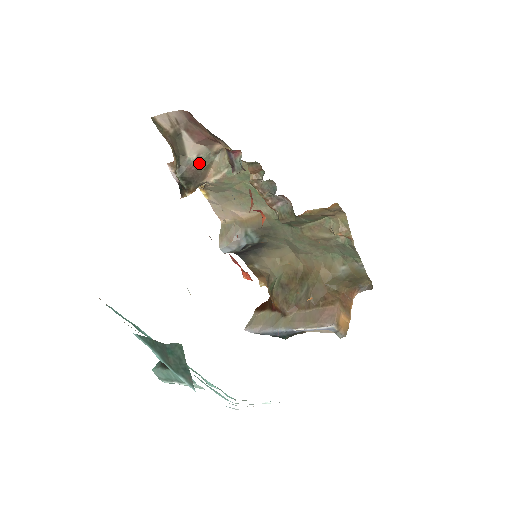
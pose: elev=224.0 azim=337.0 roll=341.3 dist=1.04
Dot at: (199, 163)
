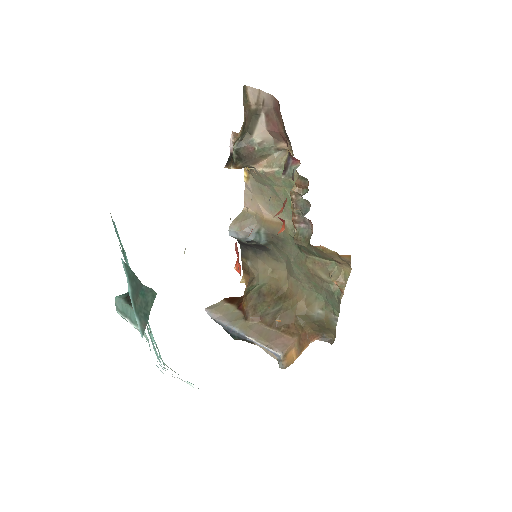
Dot at: (259, 148)
